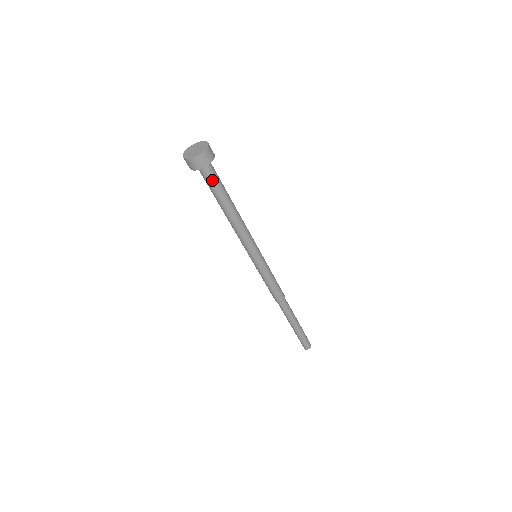
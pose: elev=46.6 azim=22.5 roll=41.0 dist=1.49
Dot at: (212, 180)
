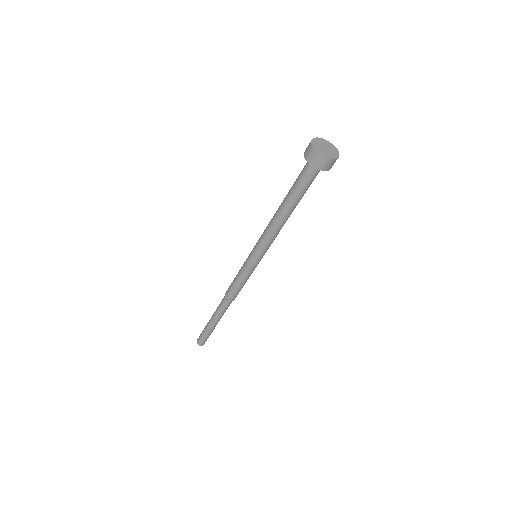
Dot at: (311, 181)
